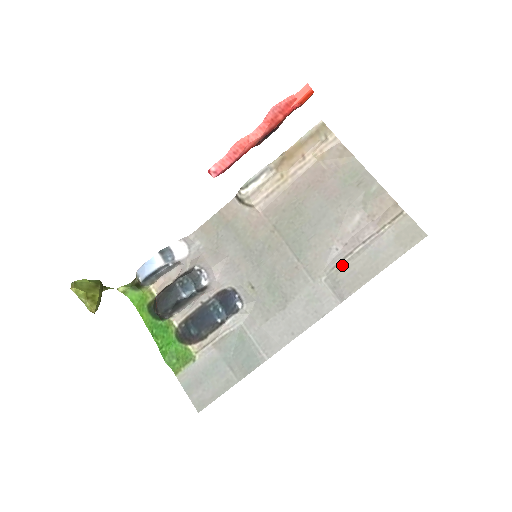
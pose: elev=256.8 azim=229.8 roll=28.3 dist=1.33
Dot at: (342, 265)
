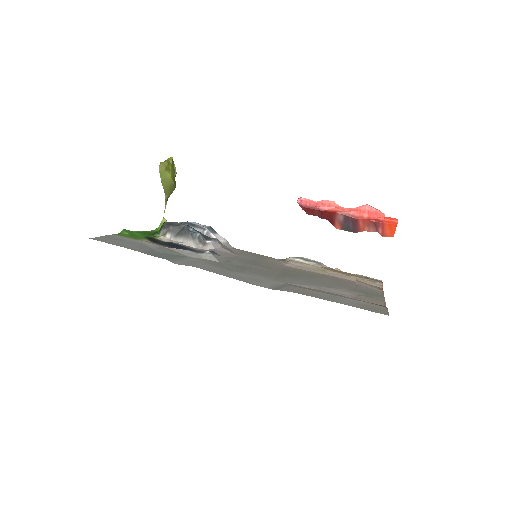
Dot at: (302, 287)
